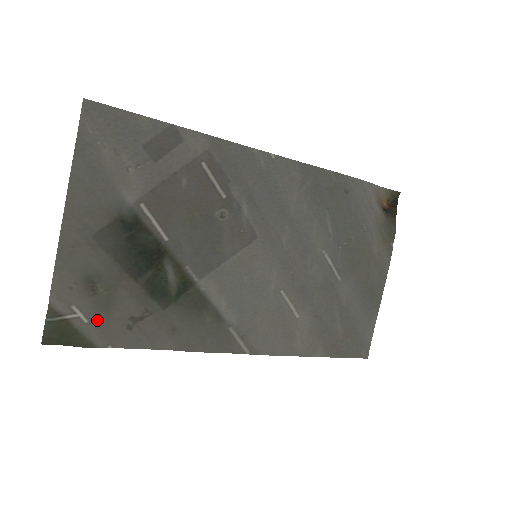
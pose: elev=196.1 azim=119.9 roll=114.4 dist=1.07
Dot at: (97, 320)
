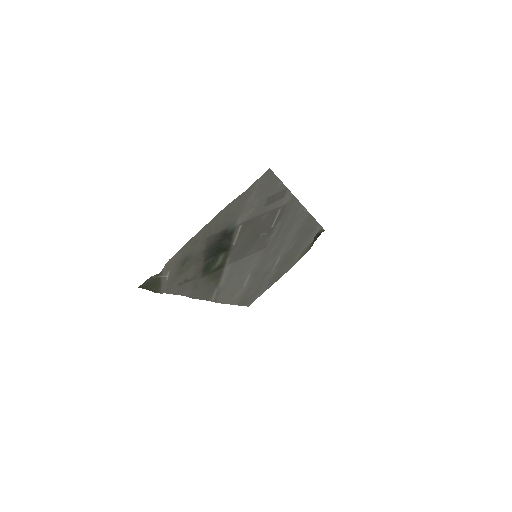
Dot at: (171, 279)
